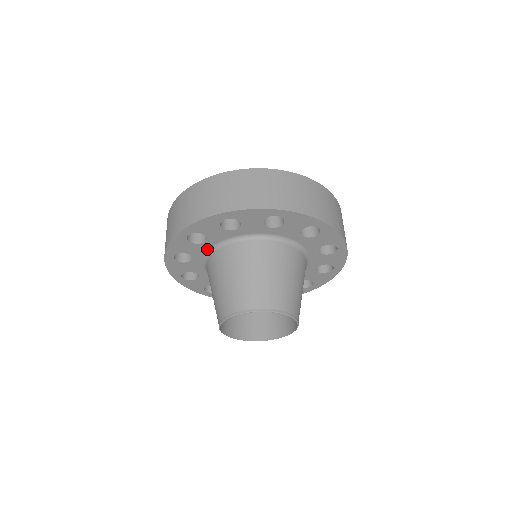
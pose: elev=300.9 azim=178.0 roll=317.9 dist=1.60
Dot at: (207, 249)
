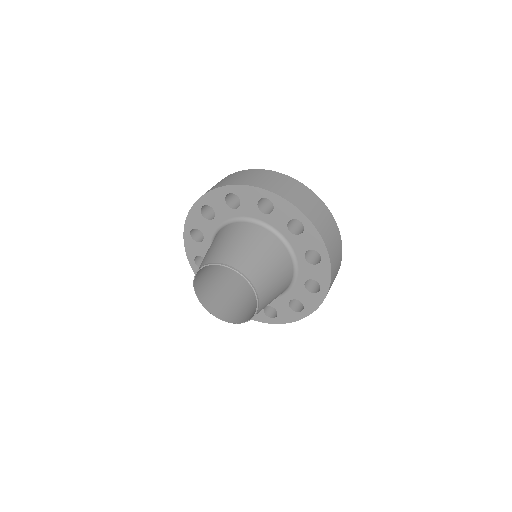
Dot at: (254, 217)
